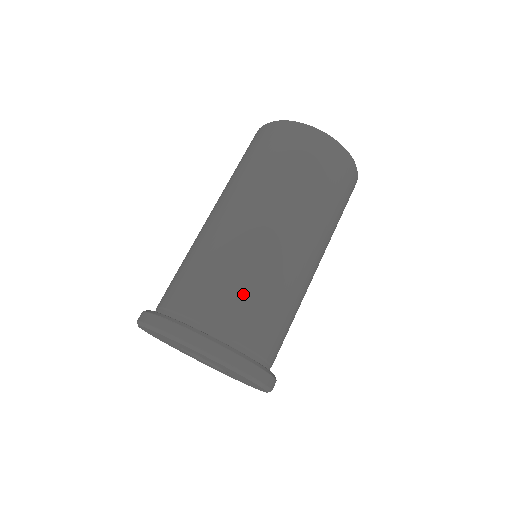
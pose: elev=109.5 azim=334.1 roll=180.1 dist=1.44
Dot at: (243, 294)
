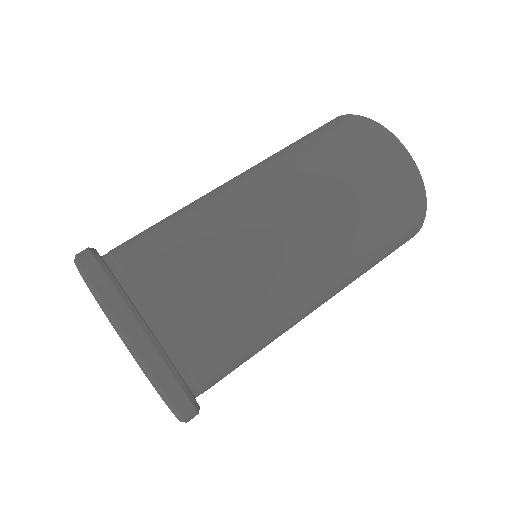
Dot at: (224, 309)
